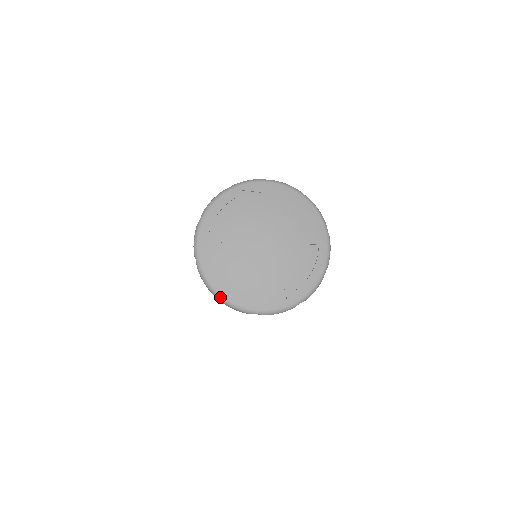
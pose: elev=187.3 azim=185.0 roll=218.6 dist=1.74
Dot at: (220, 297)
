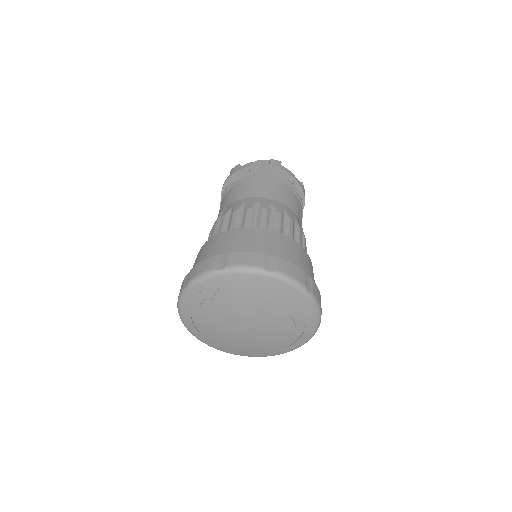
Dot at: (234, 354)
